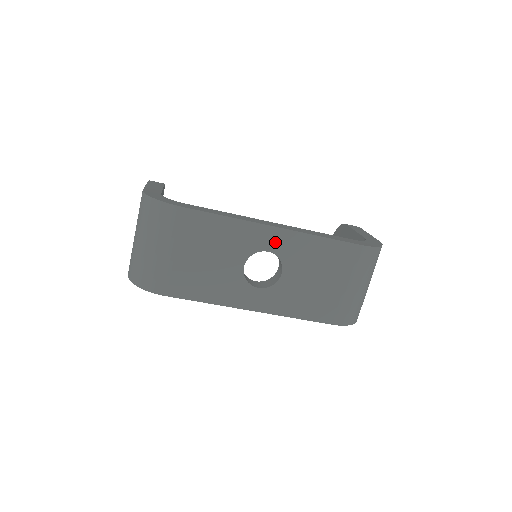
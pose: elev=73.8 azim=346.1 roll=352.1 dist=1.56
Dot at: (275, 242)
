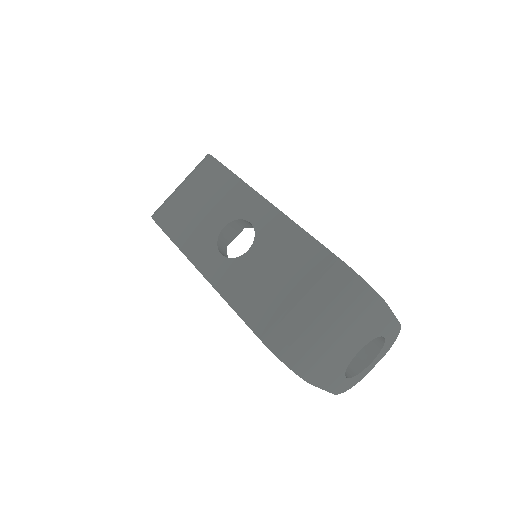
Dot at: (261, 216)
